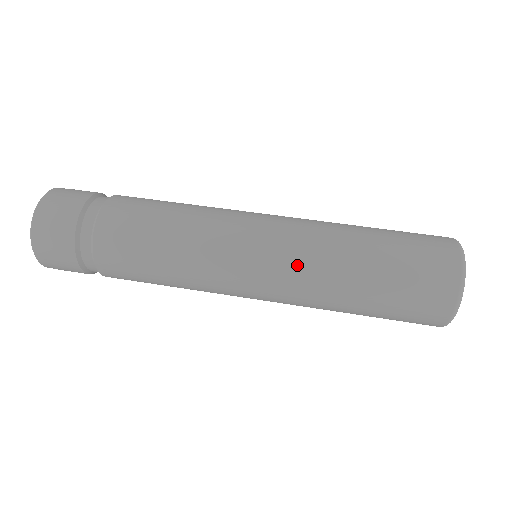
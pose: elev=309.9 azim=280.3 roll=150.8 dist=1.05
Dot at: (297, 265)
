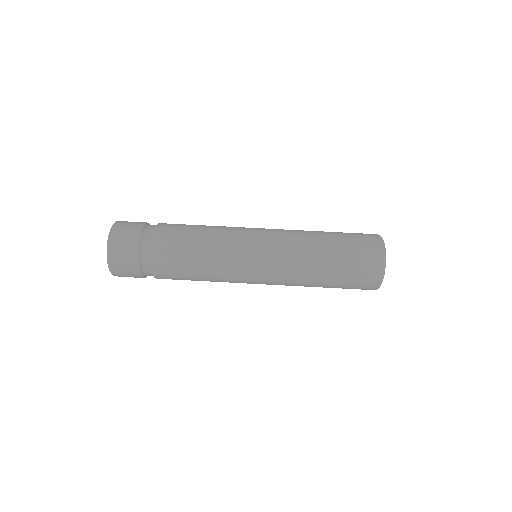
Dot at: (284, 275)
